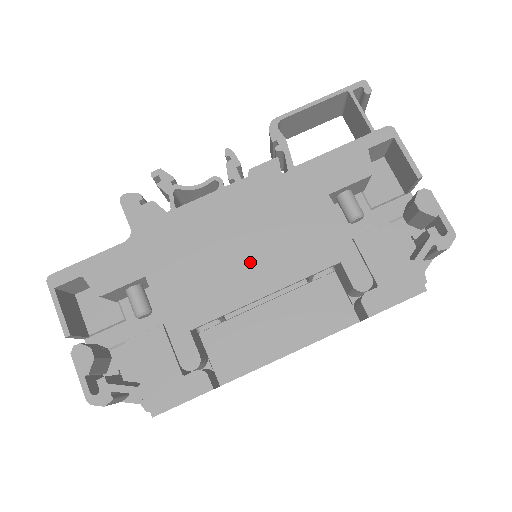
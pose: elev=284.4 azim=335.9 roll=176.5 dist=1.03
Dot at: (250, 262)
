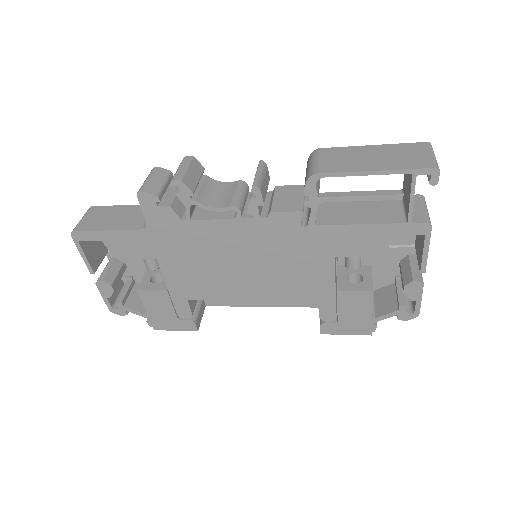
Dot at: (246, 278)
